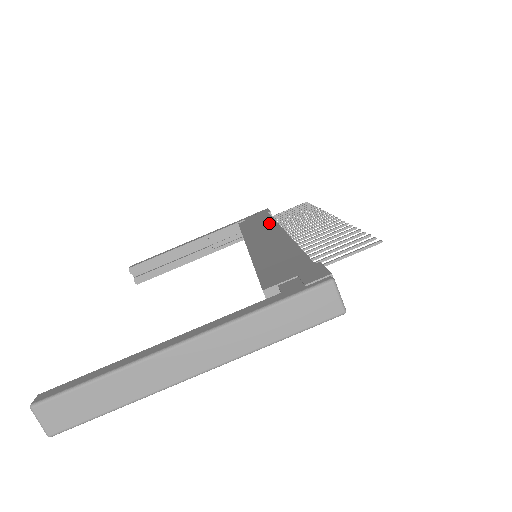
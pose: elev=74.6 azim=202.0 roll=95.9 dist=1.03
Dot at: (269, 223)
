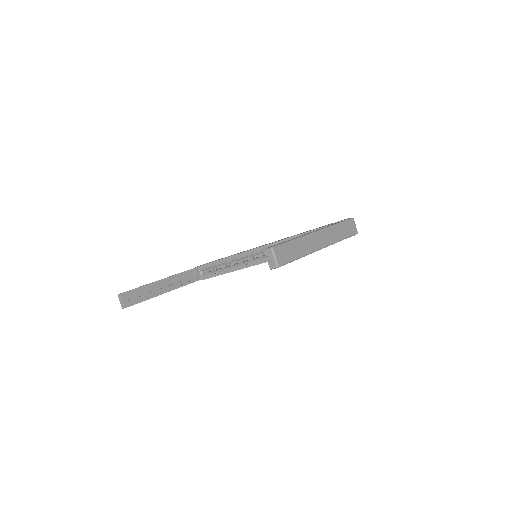
Dot at: occluded
